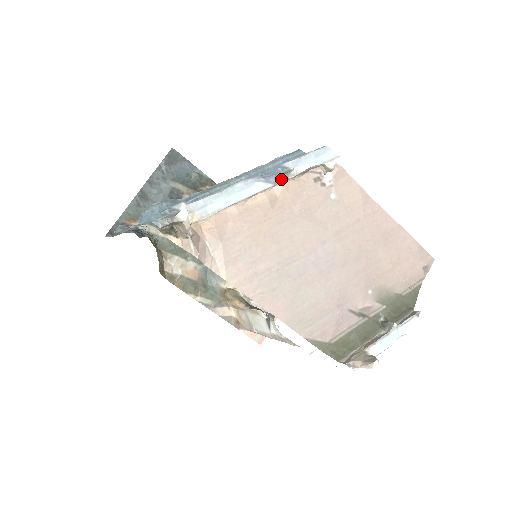
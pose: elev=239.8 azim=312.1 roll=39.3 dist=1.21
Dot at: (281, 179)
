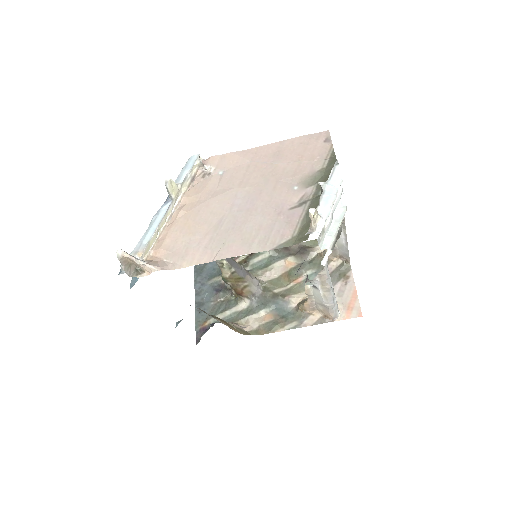
Dot at: (169, 193)
